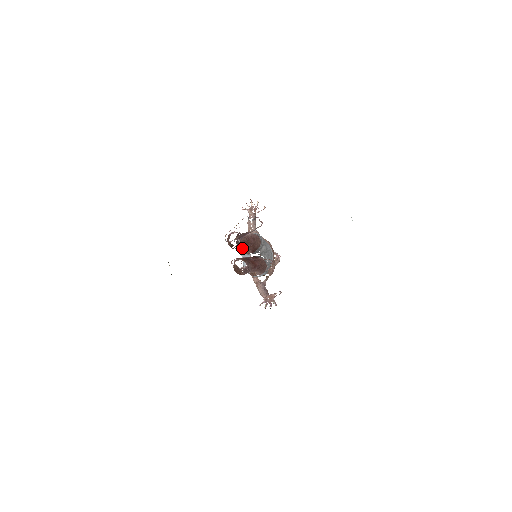
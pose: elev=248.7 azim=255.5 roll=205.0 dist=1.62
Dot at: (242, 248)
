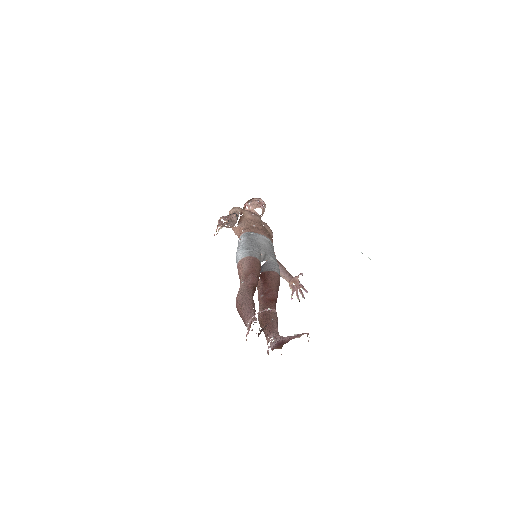
Dot at: occluded
